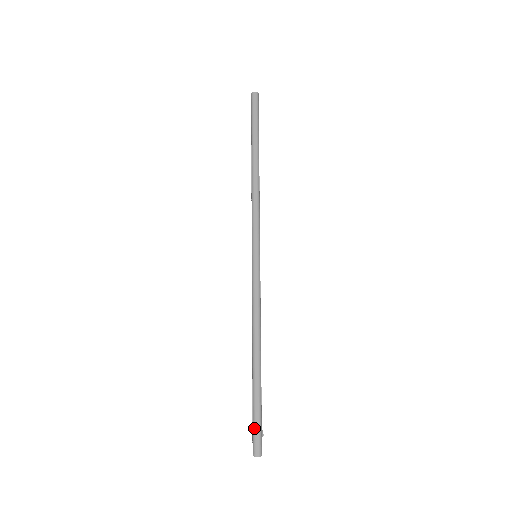
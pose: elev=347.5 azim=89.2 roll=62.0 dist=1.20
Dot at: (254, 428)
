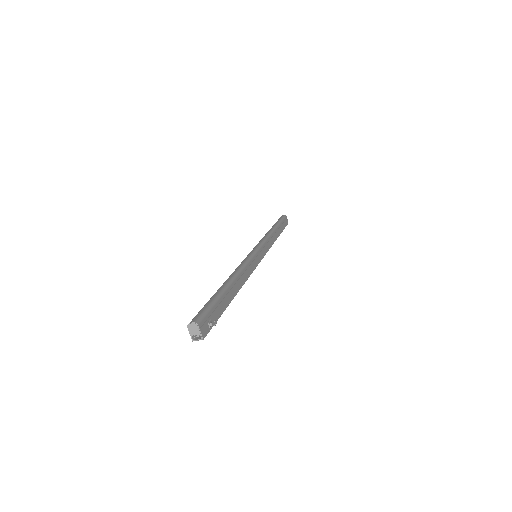
Dot at: (200, 310)
